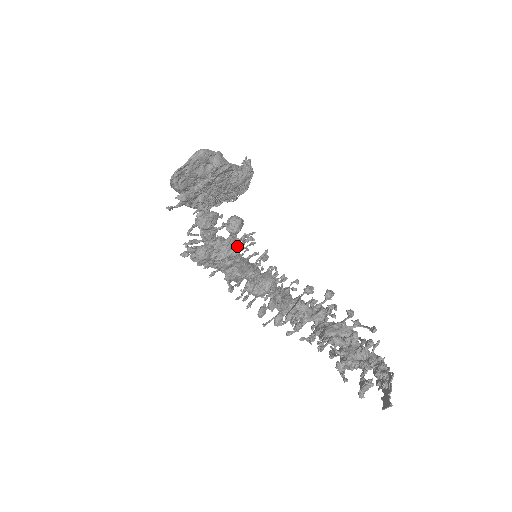
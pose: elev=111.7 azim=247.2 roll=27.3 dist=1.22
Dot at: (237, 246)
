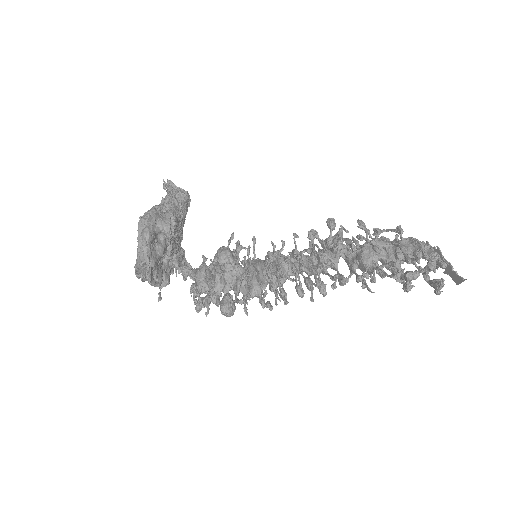
Dot at: occluded
